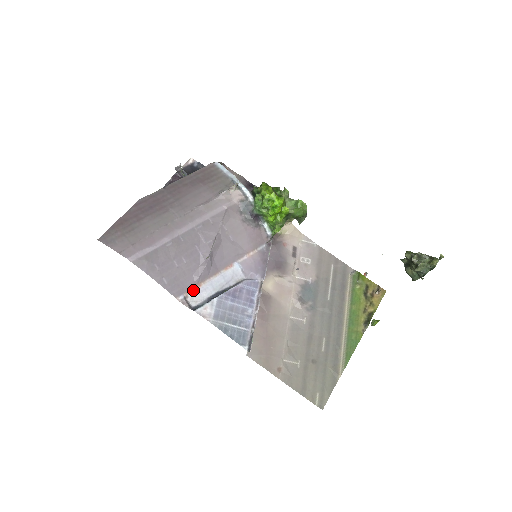
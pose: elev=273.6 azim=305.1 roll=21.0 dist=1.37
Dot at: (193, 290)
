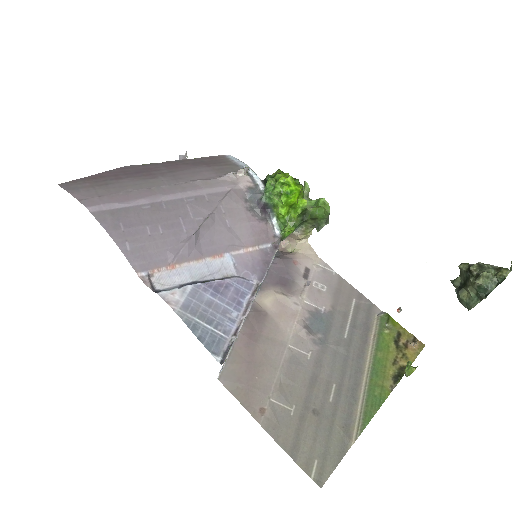
Dot at: (163, 270)
